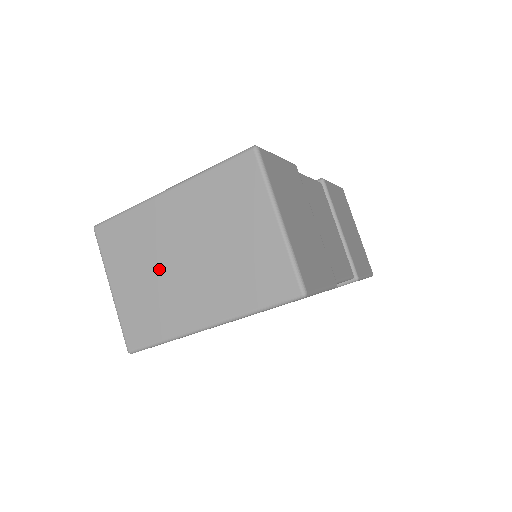
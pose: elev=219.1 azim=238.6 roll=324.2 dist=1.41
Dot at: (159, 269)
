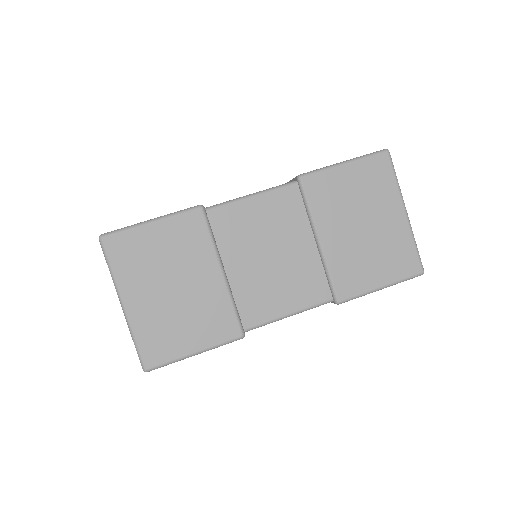
Dot at: occluded
